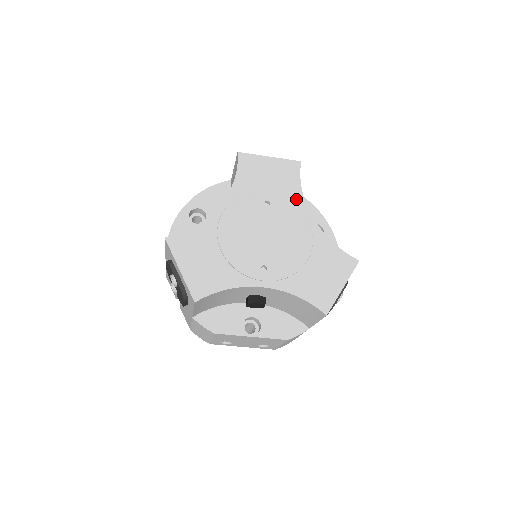
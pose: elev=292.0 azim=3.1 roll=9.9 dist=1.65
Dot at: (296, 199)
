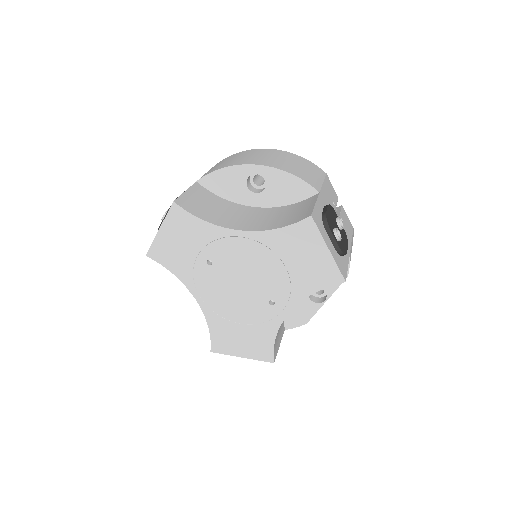
Dot at: (215, 234)
